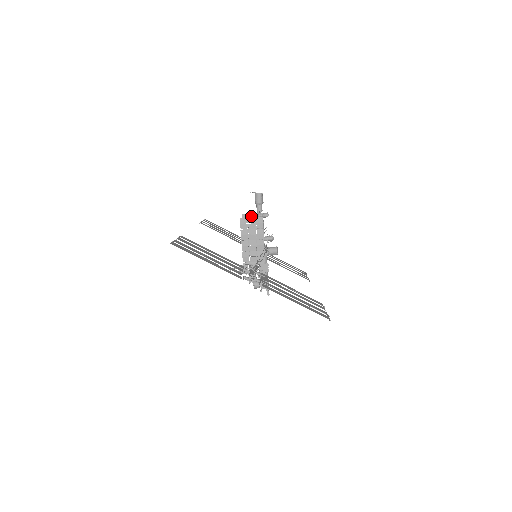
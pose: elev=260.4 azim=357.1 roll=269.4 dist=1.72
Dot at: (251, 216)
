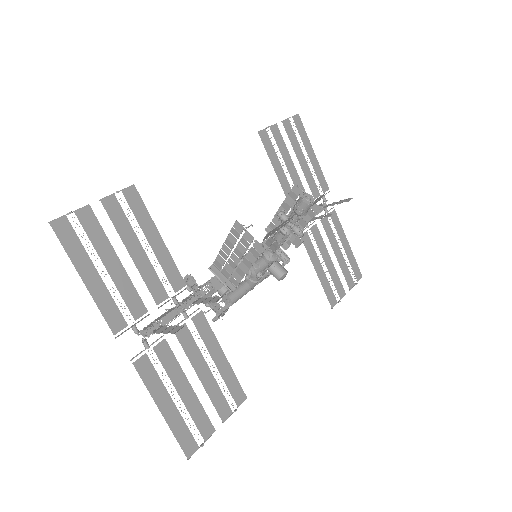
Dot at: (278, 214)
